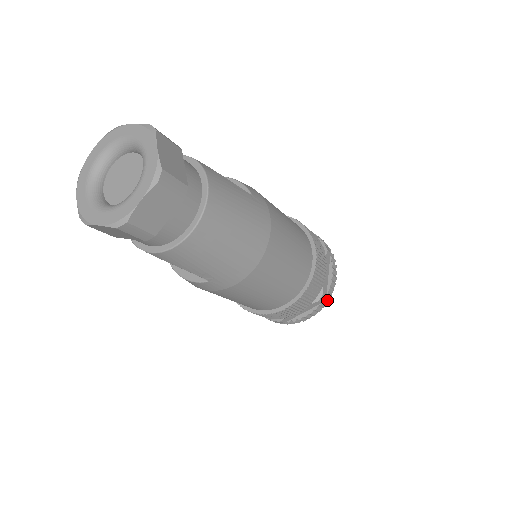
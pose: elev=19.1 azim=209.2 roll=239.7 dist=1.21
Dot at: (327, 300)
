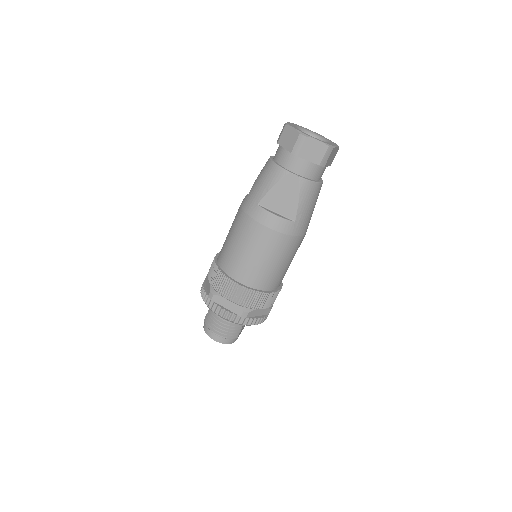
Dot at: occluded
